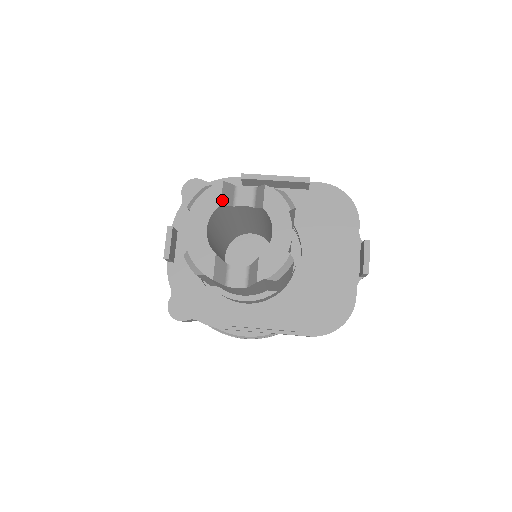
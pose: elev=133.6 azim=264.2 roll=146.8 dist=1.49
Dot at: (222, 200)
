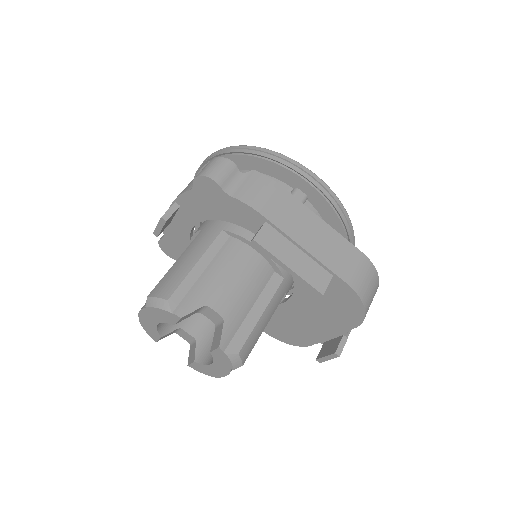
Dot at: (177, 322)
